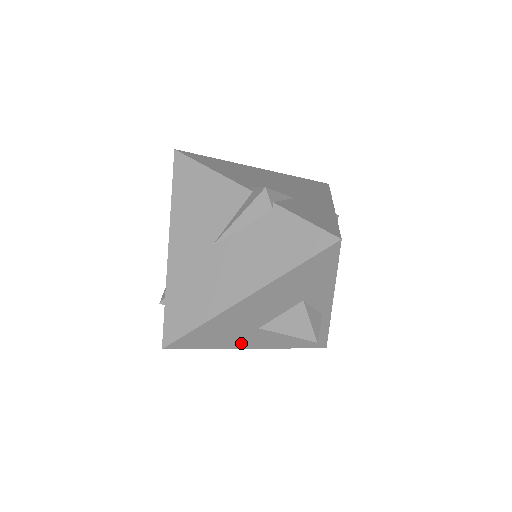
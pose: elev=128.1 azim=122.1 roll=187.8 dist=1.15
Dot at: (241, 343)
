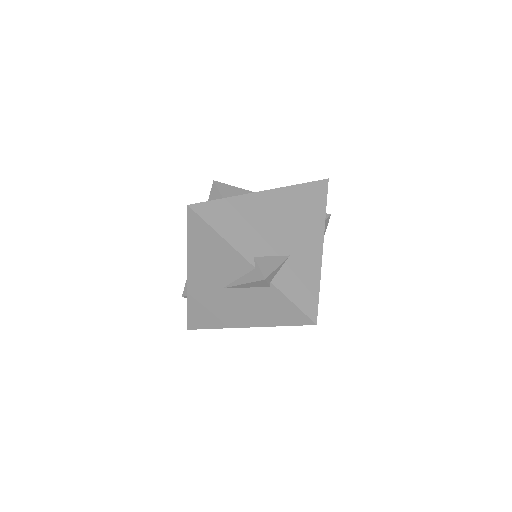
Dot at: occluded
